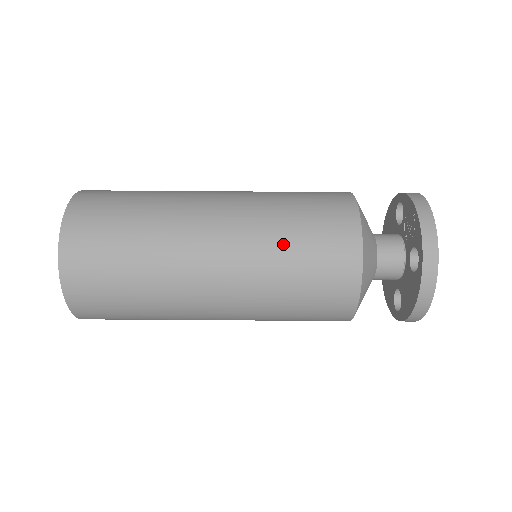
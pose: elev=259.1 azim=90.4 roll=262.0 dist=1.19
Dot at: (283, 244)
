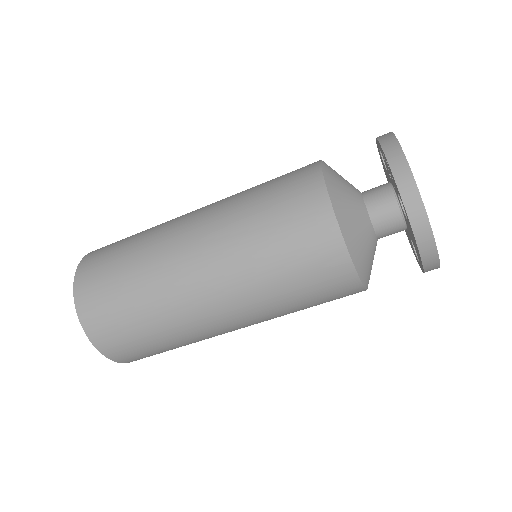
Dot at: (257, 241)
